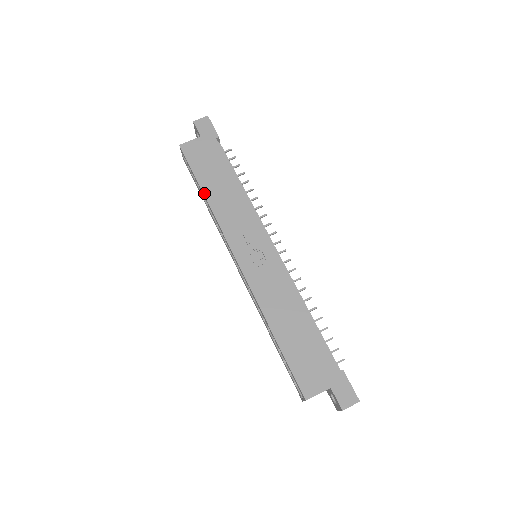
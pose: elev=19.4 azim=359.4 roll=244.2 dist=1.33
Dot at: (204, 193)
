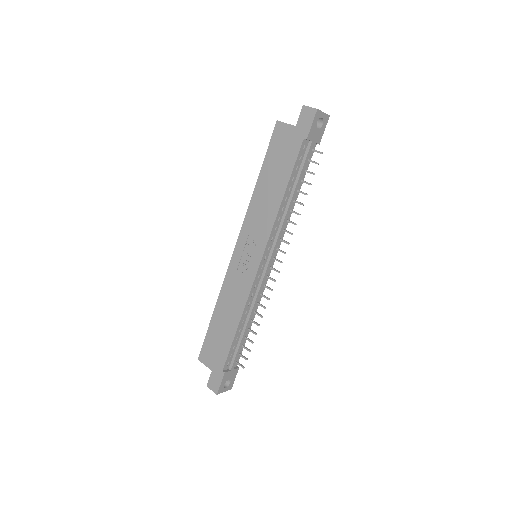
Dot at: (258, 180)
